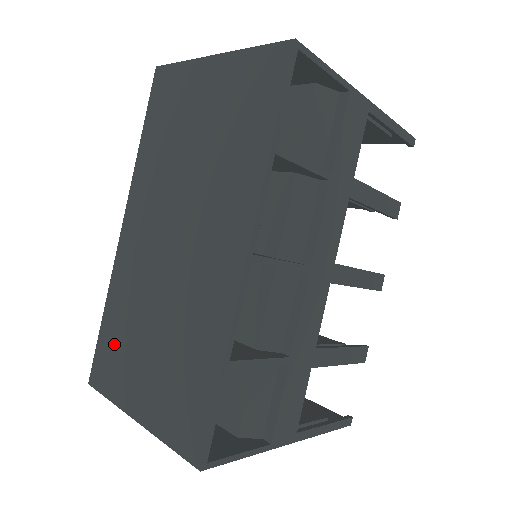
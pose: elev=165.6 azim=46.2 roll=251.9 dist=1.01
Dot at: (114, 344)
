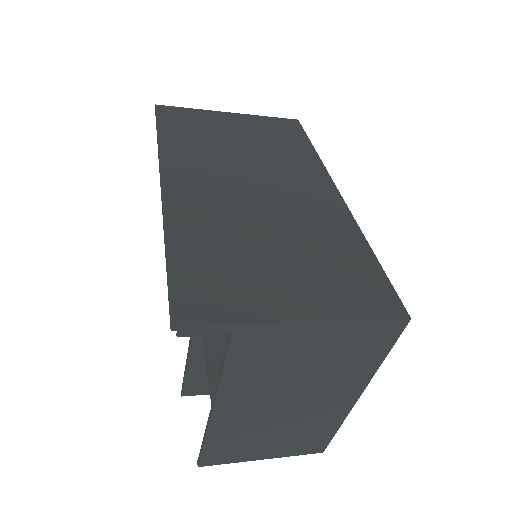
Dot at: (210, 269)
